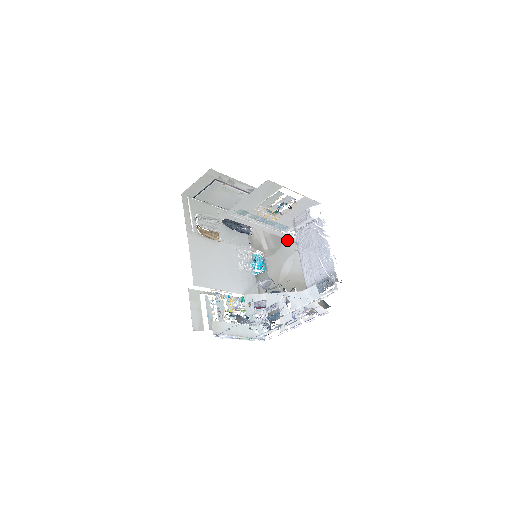
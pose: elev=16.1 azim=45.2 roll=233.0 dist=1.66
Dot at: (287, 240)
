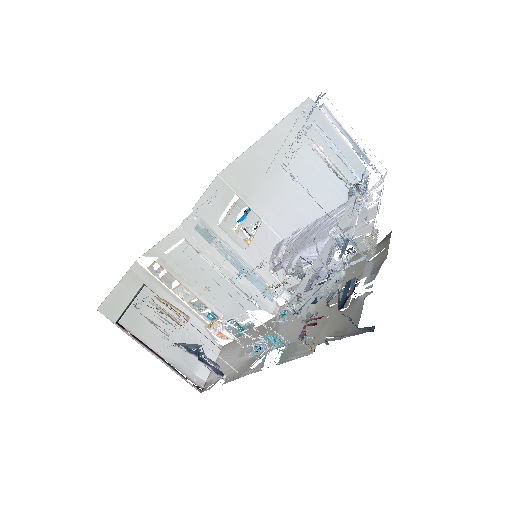
Dot at: occluded
